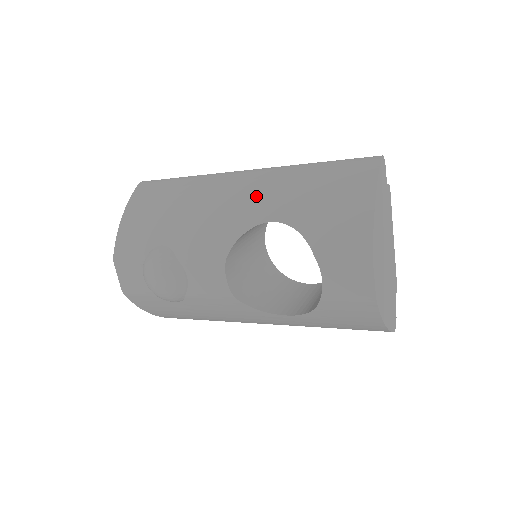
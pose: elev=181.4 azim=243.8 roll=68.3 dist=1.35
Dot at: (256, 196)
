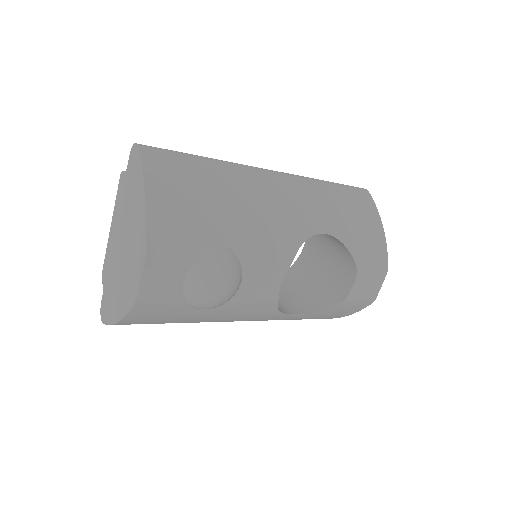
Dot at: (303, 204)
